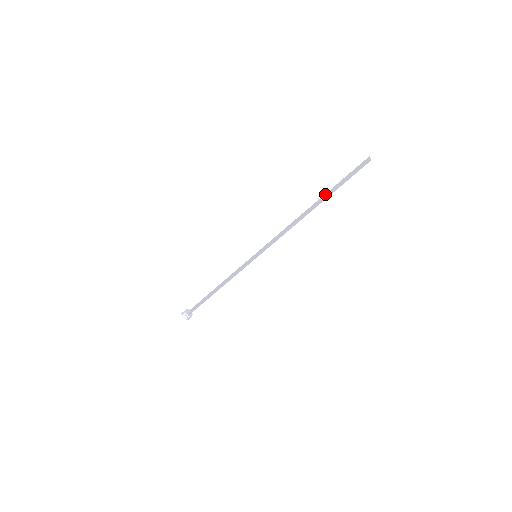
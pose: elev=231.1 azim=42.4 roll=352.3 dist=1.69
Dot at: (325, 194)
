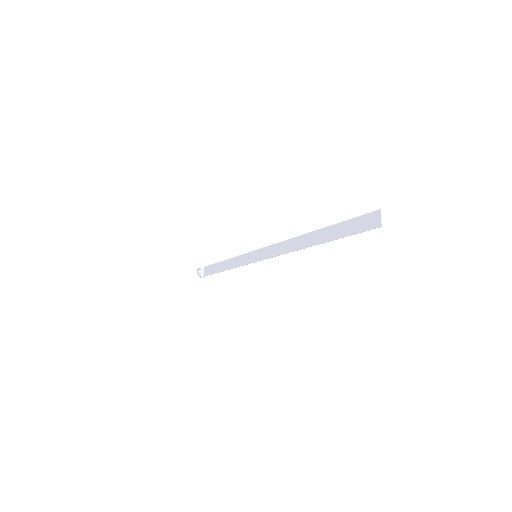
Dot at: (324, 229)
